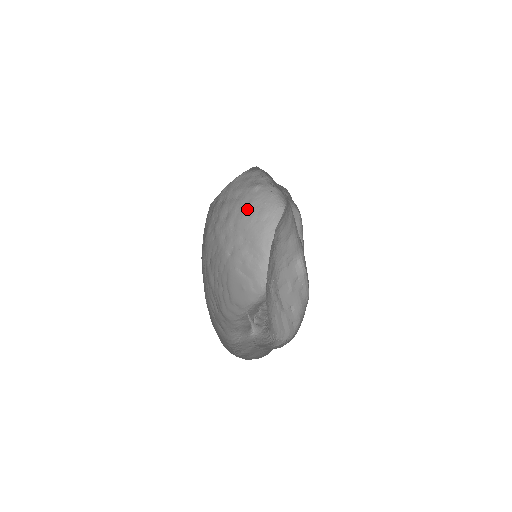
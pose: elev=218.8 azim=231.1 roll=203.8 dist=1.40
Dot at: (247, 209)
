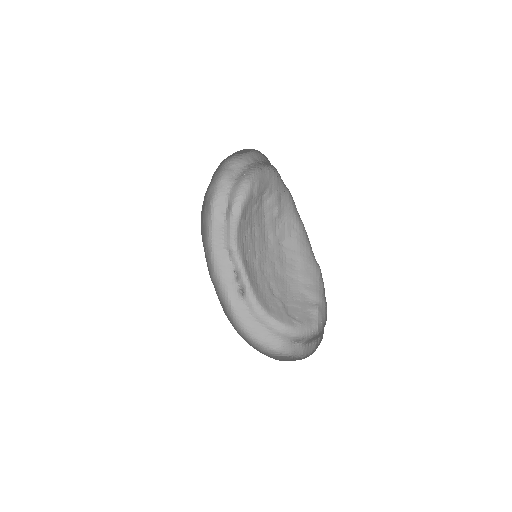
Dot at: occluded
